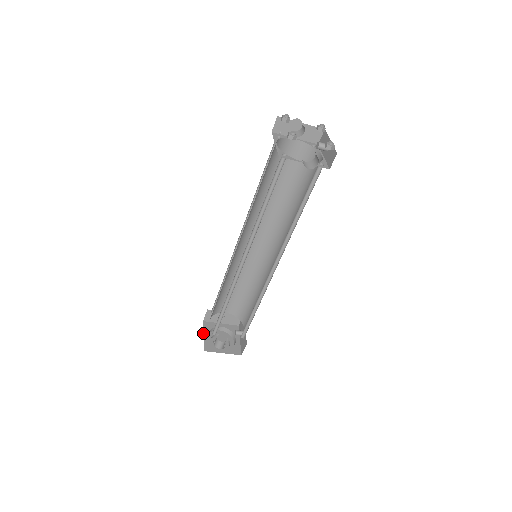
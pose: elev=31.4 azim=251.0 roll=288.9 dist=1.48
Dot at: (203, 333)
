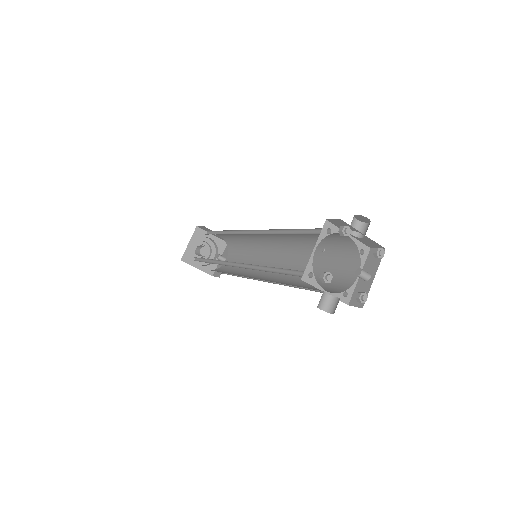
Dot at: (190, 240)
